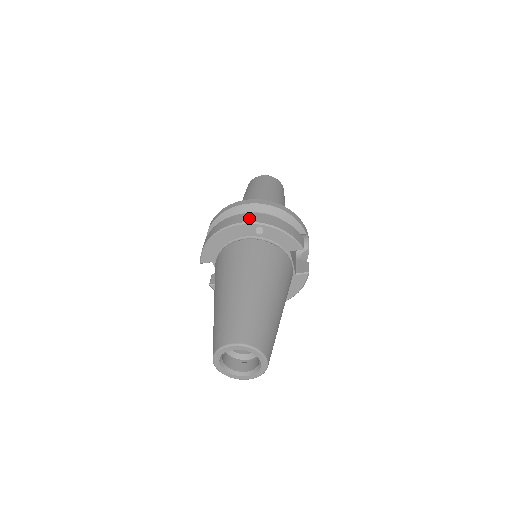
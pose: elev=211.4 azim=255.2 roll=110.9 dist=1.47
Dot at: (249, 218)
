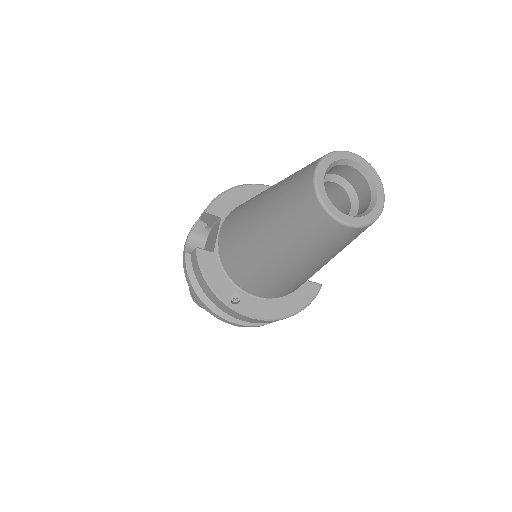
Dot at: occluded
